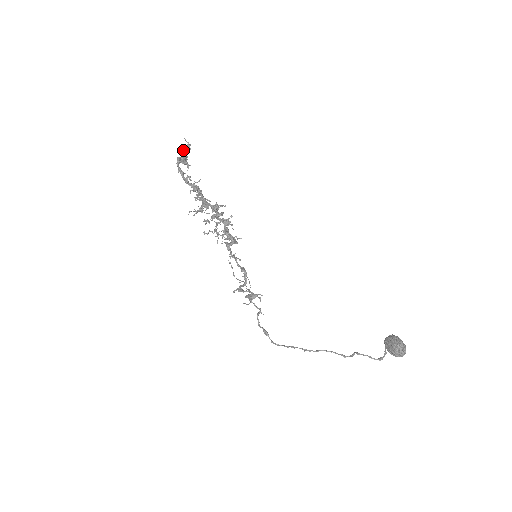
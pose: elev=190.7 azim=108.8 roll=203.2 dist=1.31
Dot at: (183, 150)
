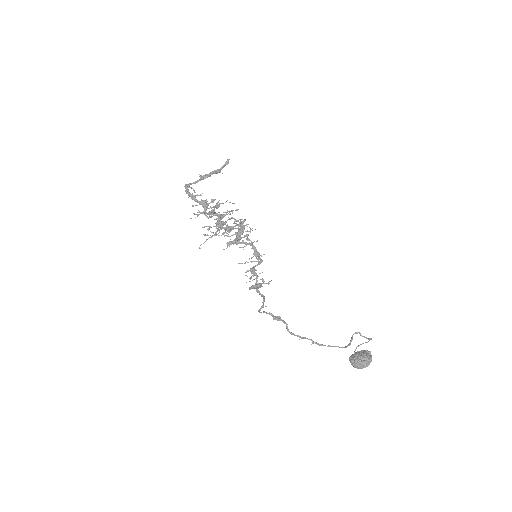
Dot at: (202, 176)
